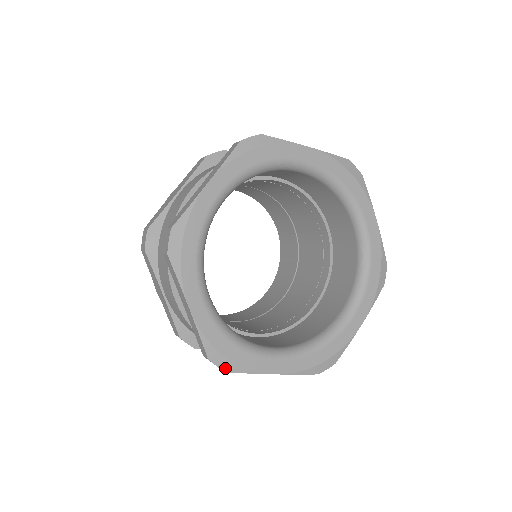
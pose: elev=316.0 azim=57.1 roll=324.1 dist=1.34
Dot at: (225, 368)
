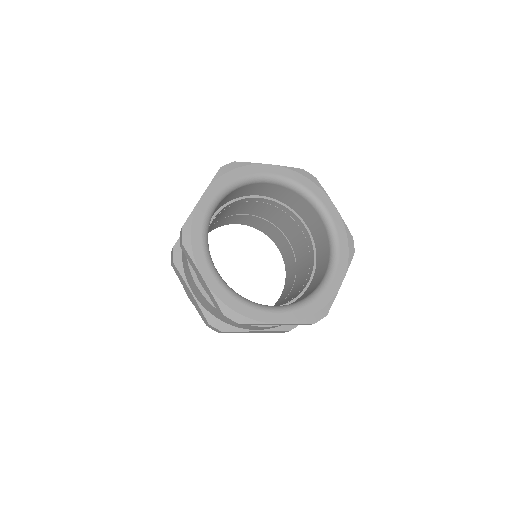
Dot at: (237, 320)
